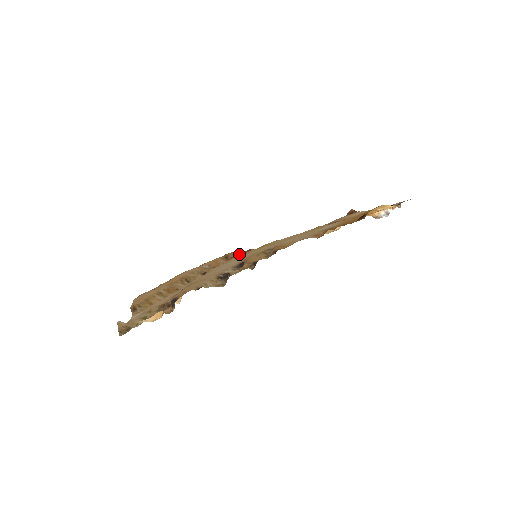
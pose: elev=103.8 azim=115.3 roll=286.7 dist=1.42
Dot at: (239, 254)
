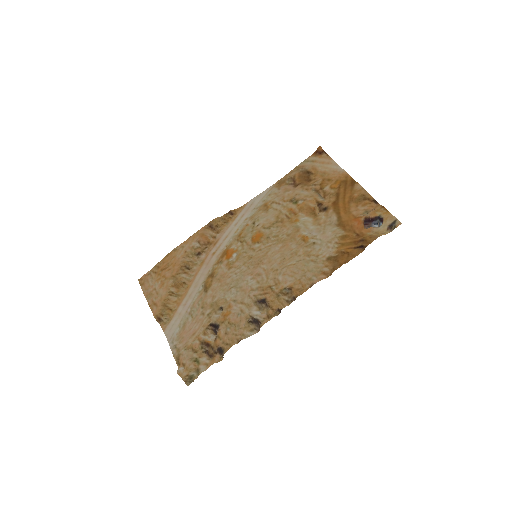
Dot at: (221, 219)
